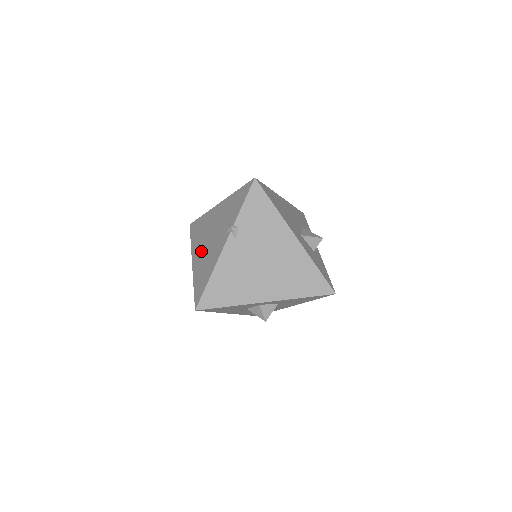
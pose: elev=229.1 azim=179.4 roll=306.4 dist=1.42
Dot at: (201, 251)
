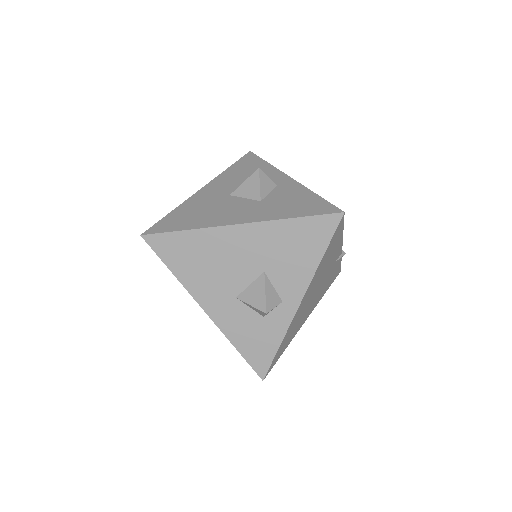
Dot at: occluded
